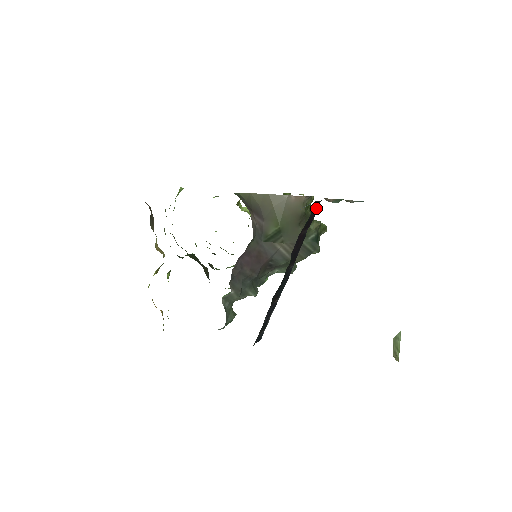
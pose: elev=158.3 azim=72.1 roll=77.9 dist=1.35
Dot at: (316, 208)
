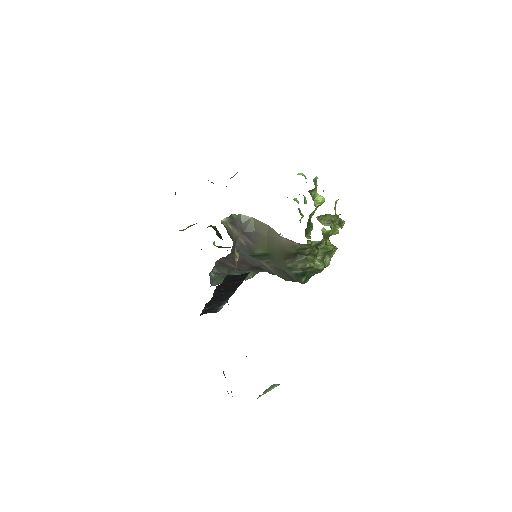
Dot at: (238, 276)
